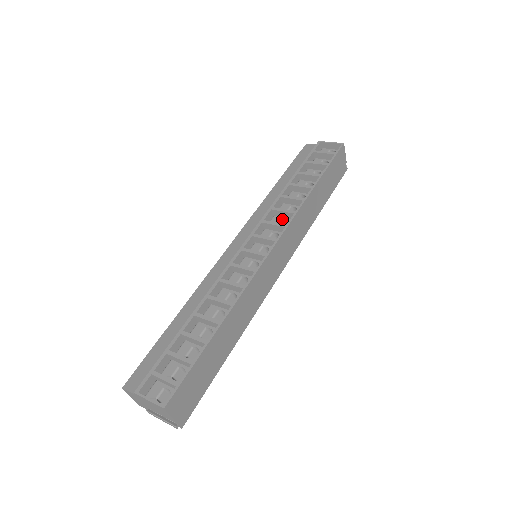
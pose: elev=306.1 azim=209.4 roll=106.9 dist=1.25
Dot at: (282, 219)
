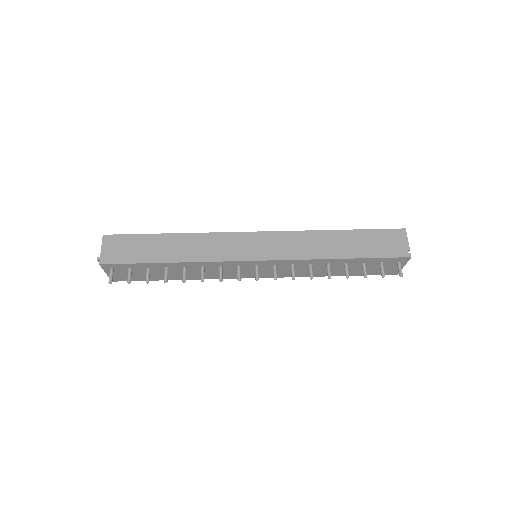
Dot at: occluded
